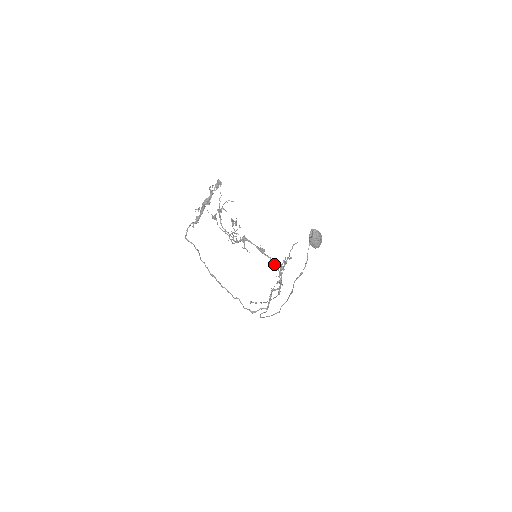
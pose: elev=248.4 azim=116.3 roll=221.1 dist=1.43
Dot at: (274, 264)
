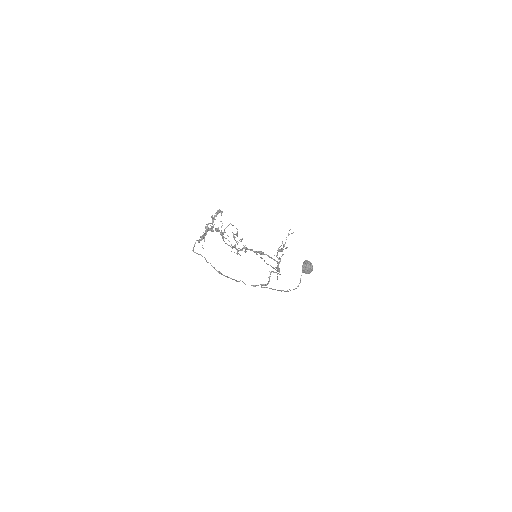
Dot at: occluded
